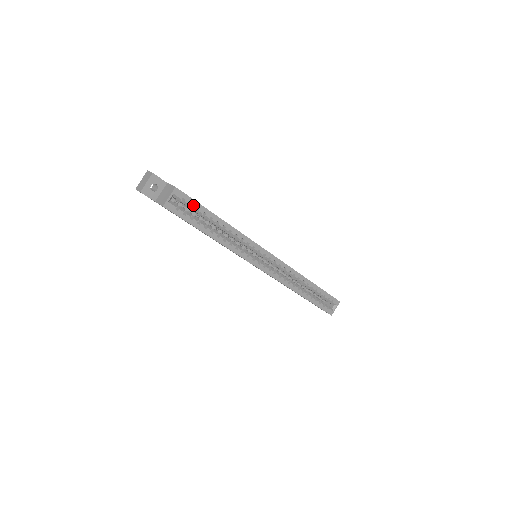
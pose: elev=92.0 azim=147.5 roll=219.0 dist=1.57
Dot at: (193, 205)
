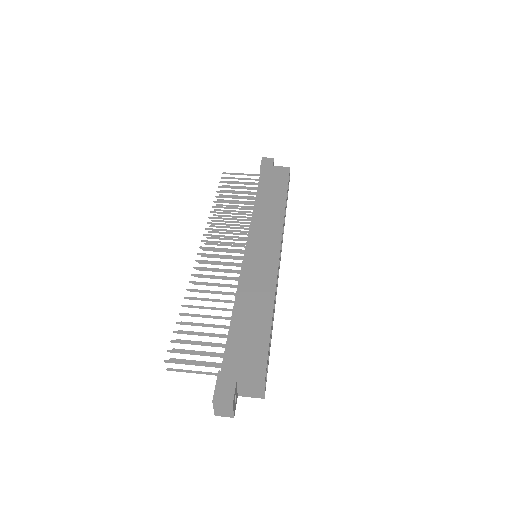
Dot at: occluded
